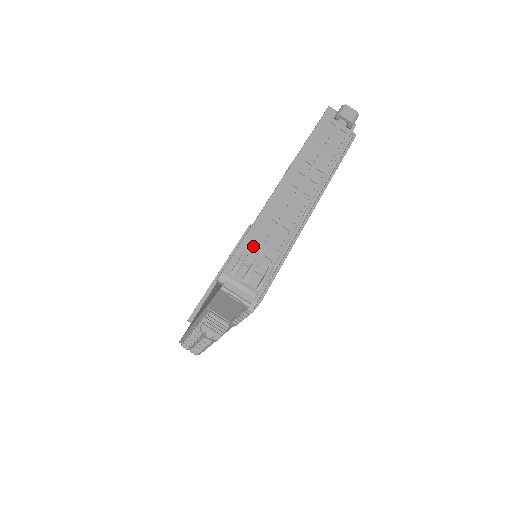
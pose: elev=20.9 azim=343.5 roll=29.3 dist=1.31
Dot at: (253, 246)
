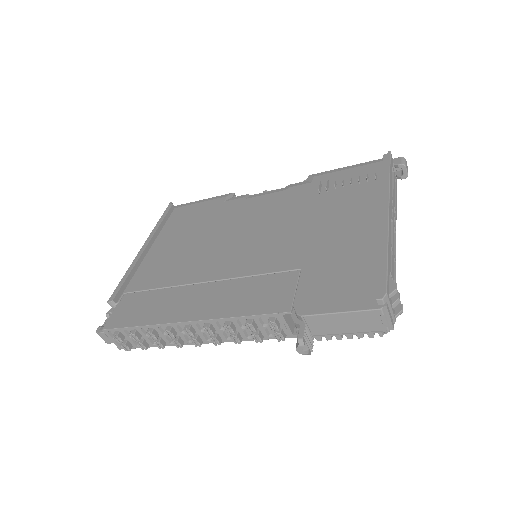
Dot at: (390, 270)
